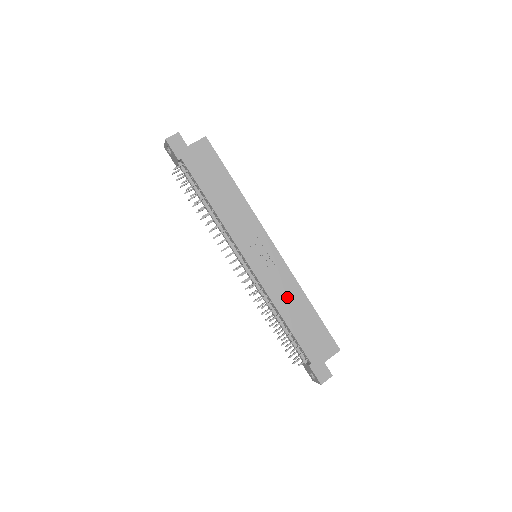
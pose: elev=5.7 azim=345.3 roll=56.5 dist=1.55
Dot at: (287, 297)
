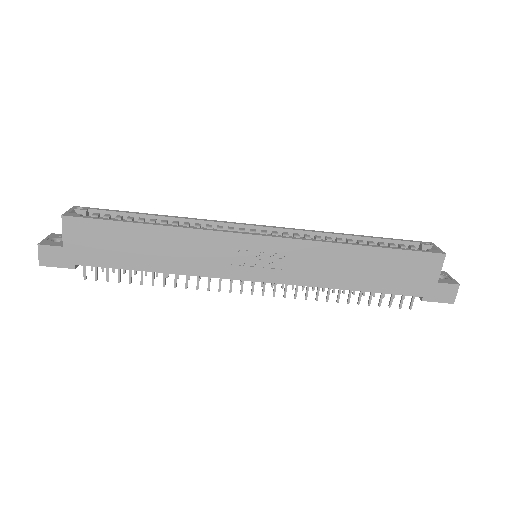
Dot at: (331, 267)
